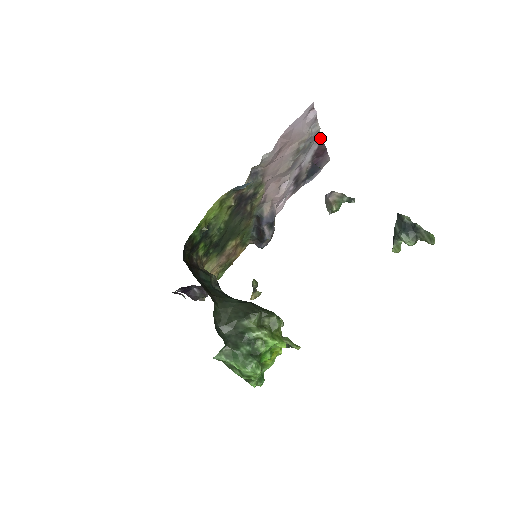
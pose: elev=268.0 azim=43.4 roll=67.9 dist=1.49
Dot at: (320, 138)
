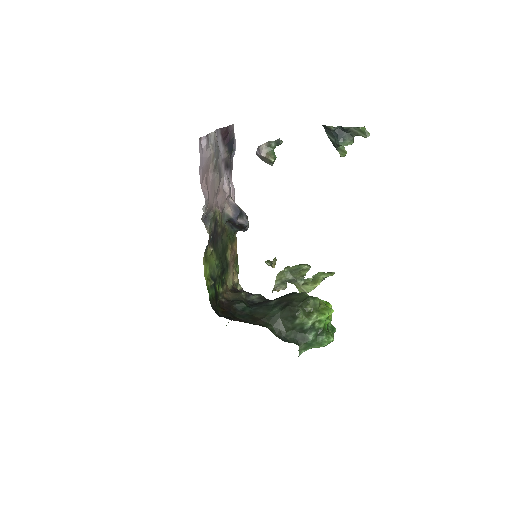
Dot at: (217, 130)
